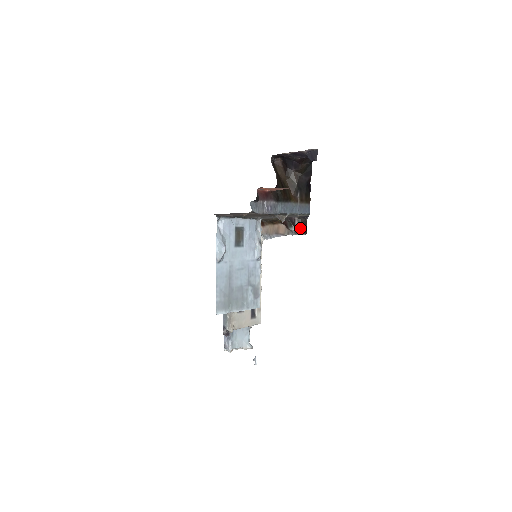
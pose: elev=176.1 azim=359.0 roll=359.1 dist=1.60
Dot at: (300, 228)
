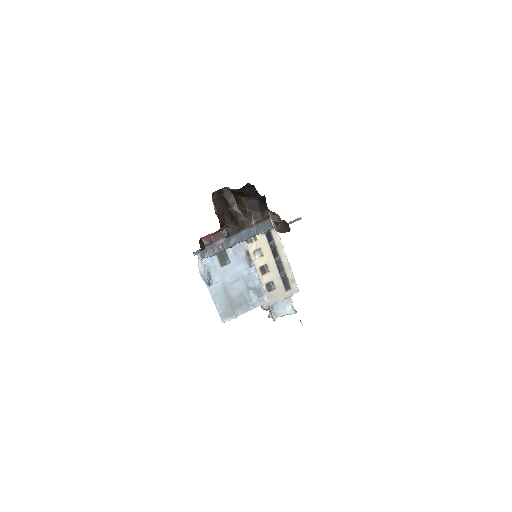
Dot at: (280, 230)
